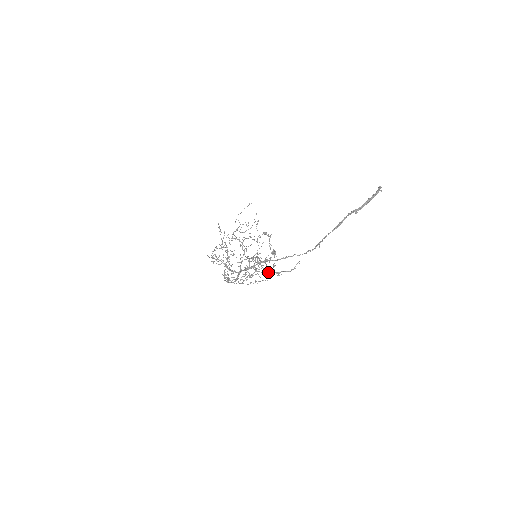
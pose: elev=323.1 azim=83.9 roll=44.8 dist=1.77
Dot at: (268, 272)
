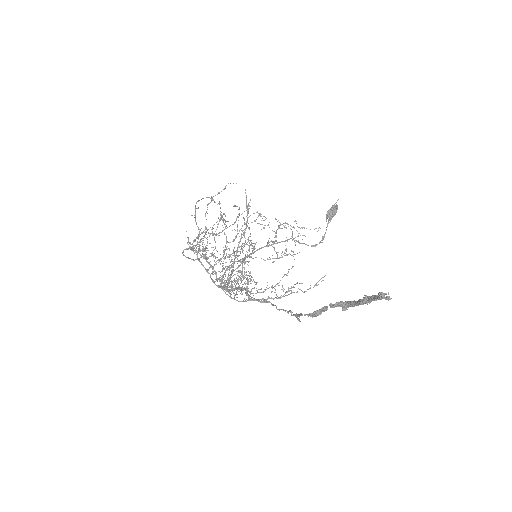
Dot at: occluded
